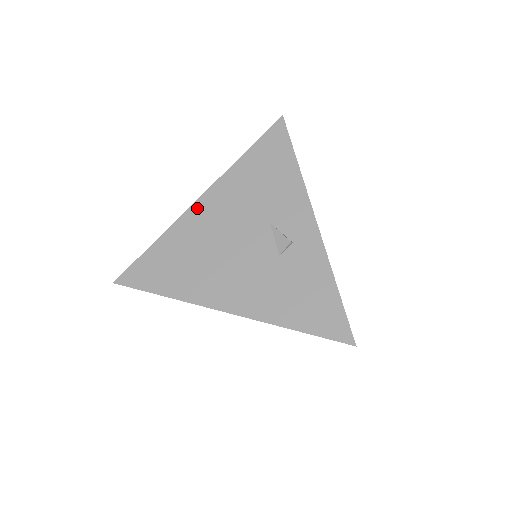
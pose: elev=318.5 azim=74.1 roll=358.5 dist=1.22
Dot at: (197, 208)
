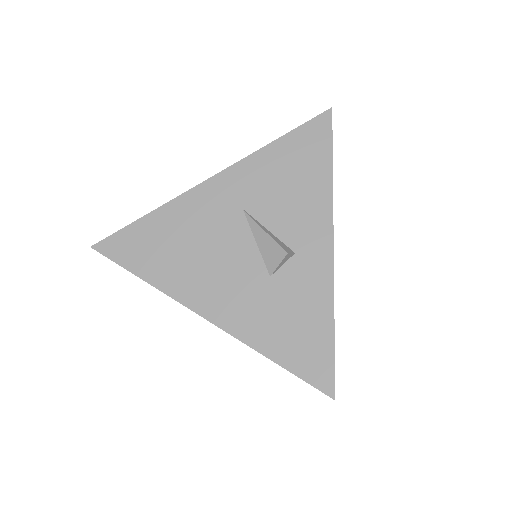
Dot at: occluded
